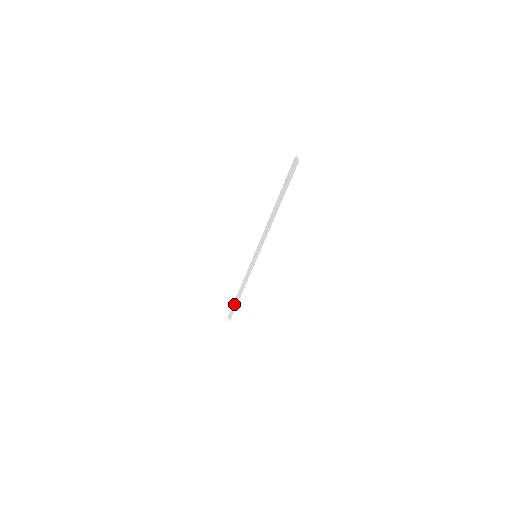
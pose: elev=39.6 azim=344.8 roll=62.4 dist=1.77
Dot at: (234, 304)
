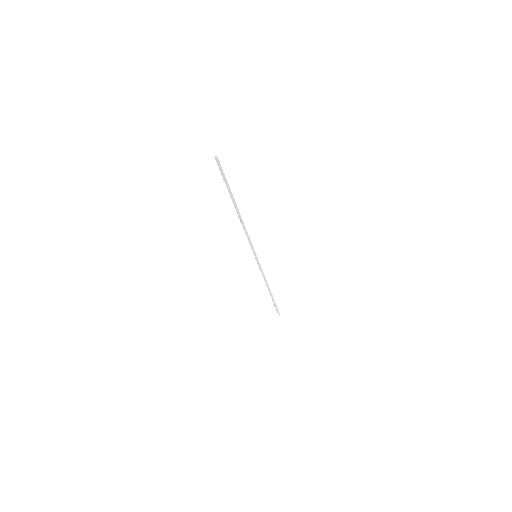
Dot at: occluded
